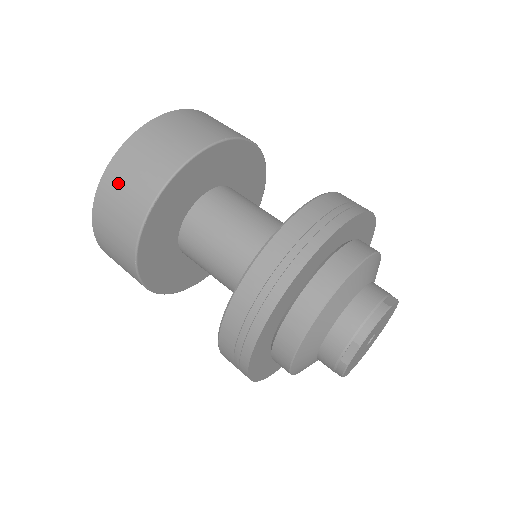
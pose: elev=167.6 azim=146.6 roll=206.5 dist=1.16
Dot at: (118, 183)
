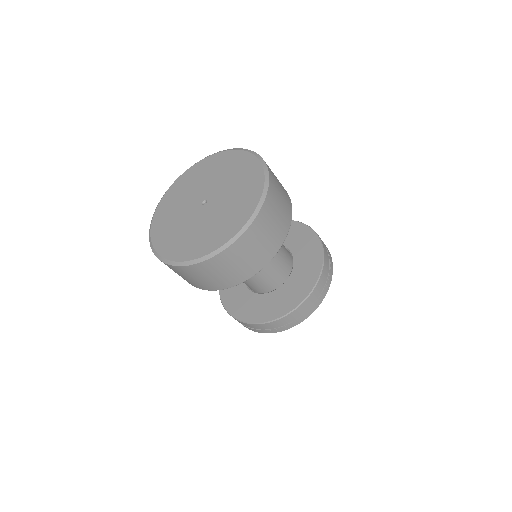
Dot at: (213, 270)
